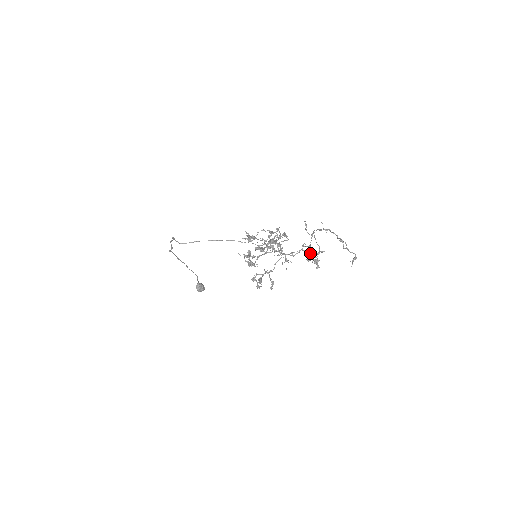
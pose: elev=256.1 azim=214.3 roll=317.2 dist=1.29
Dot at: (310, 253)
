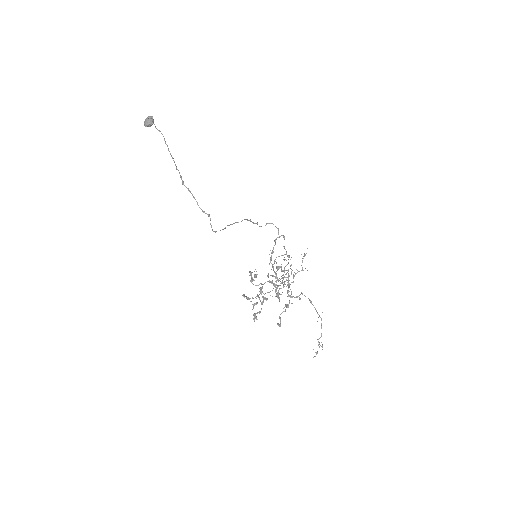
Dot at: occluded
